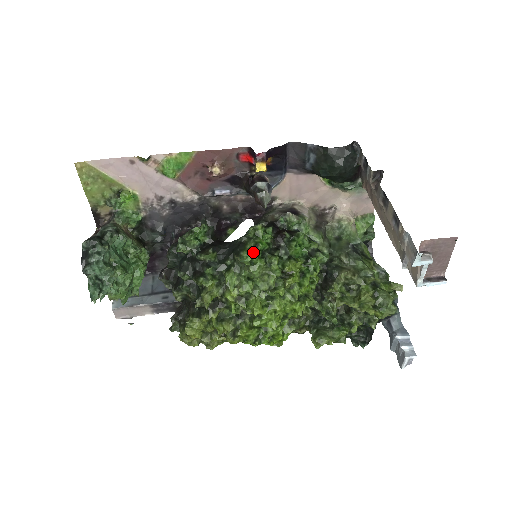
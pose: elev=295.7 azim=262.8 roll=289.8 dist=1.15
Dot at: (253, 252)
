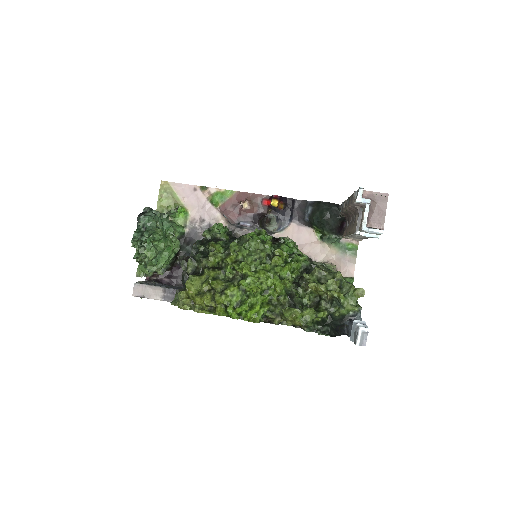
Dot at: occluded
